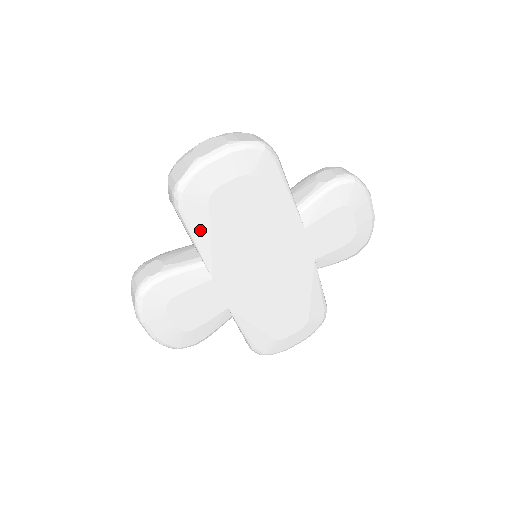
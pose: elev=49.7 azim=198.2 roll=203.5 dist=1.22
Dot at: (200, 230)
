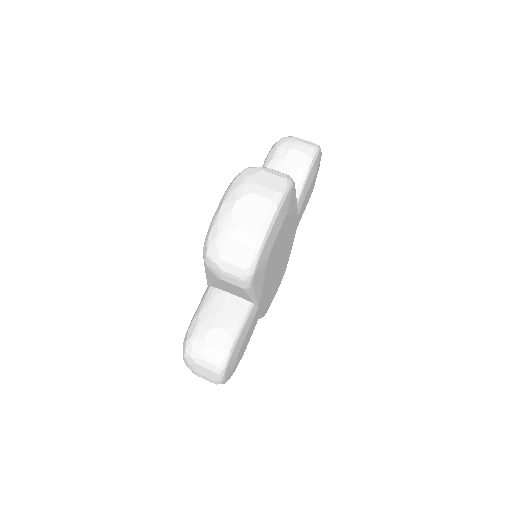
Dot at: (258, 286)
